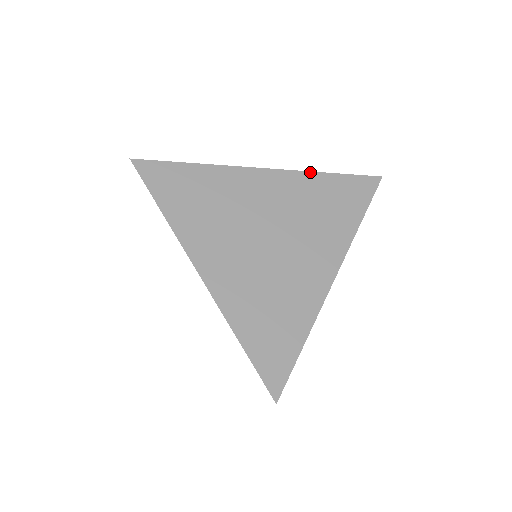
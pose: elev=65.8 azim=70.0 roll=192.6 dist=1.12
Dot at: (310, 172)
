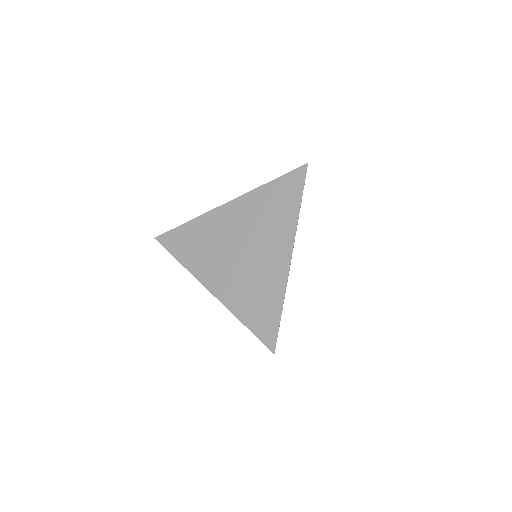
Dot at: (256, 189)
